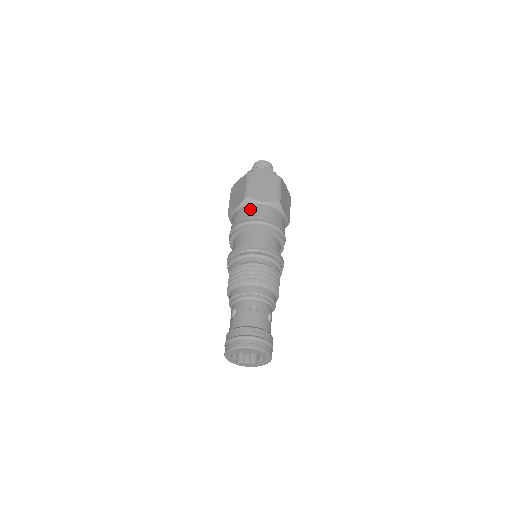
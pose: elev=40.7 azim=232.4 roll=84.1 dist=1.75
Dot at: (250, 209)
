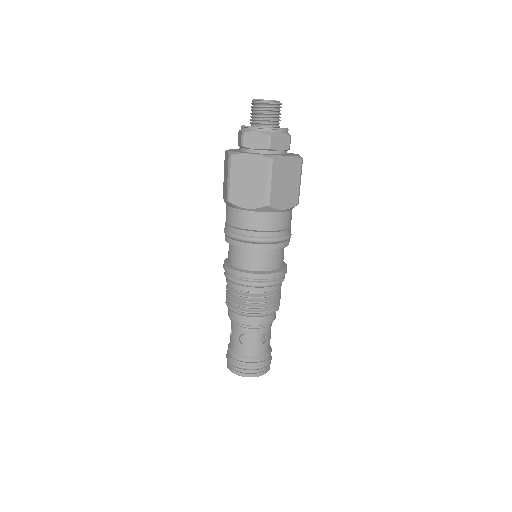
Dot at: (234, 216)
